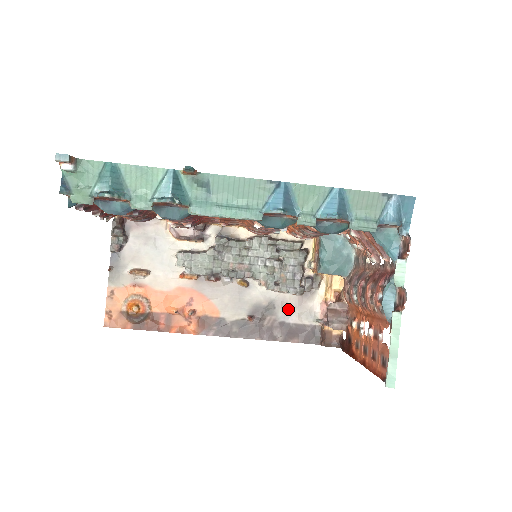
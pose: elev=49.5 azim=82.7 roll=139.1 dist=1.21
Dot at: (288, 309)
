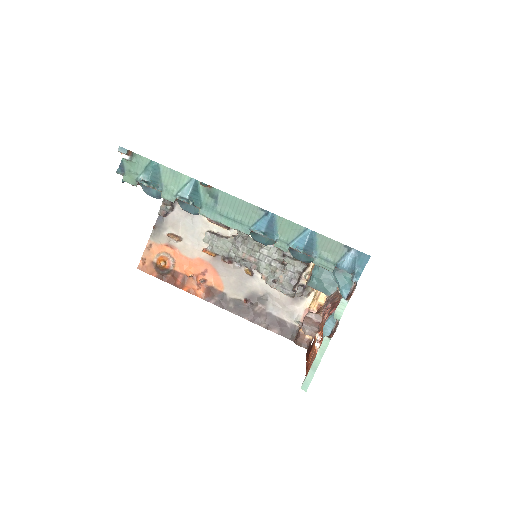
Dot at: (278, 304)
